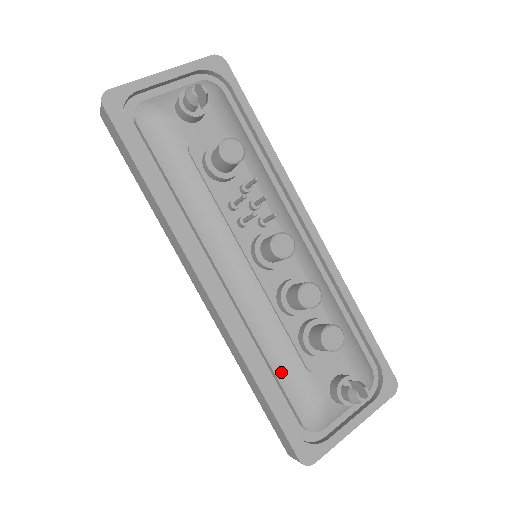
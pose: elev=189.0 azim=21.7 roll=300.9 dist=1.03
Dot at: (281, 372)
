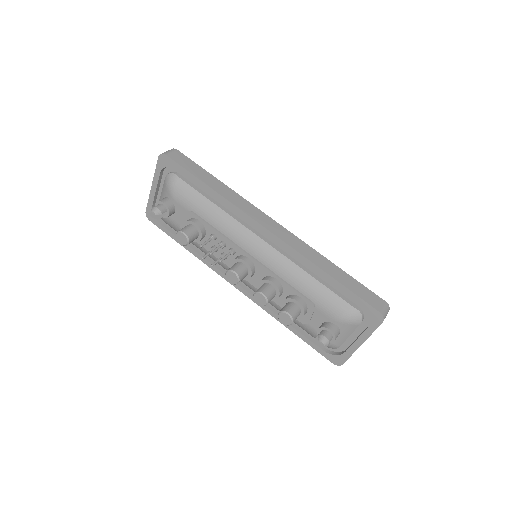
Dot at: (295, 323)
